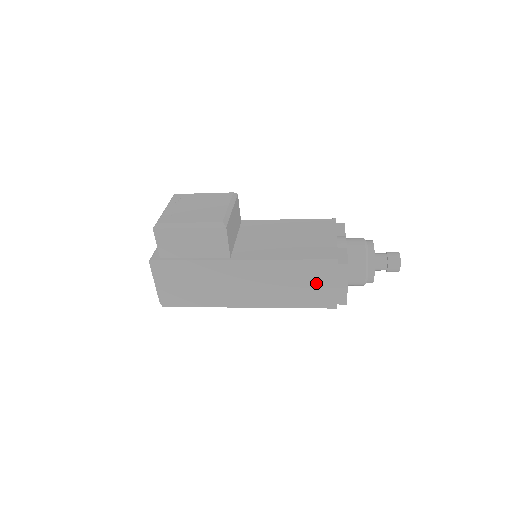
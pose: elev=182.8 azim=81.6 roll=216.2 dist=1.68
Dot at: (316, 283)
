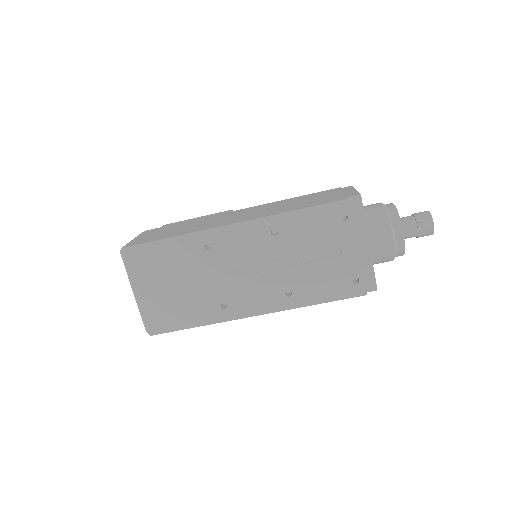
Dot at: (319, 198)
